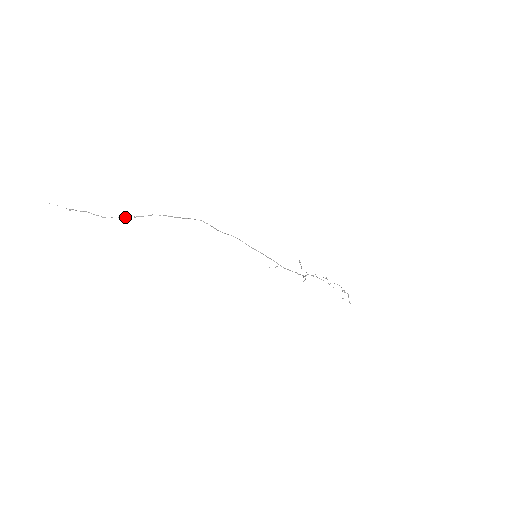
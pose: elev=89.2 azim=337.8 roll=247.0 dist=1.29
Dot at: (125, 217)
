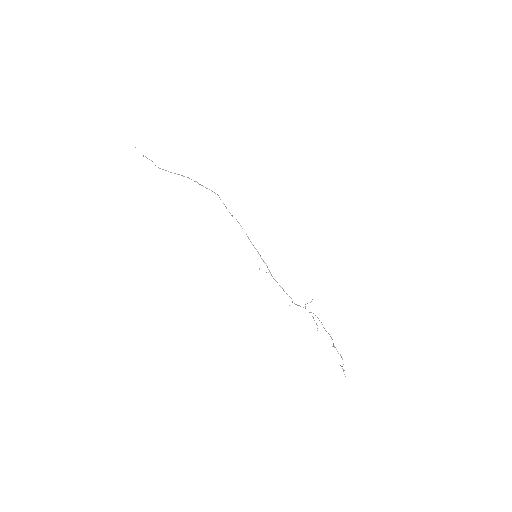
Dot at: occluded
